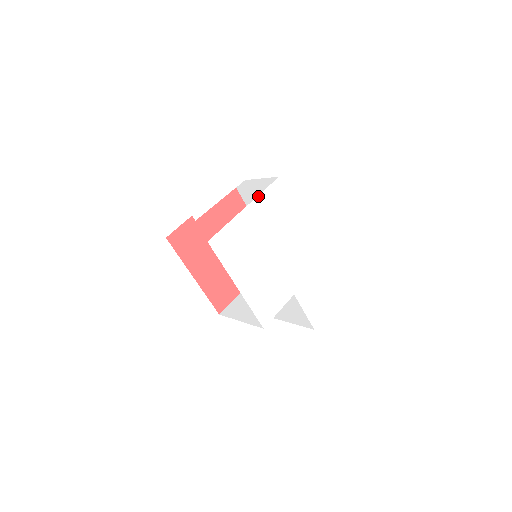
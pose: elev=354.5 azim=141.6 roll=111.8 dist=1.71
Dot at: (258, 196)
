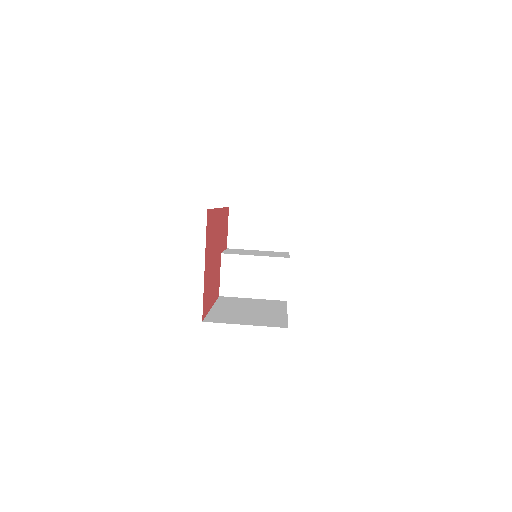
Dot at: occluded
